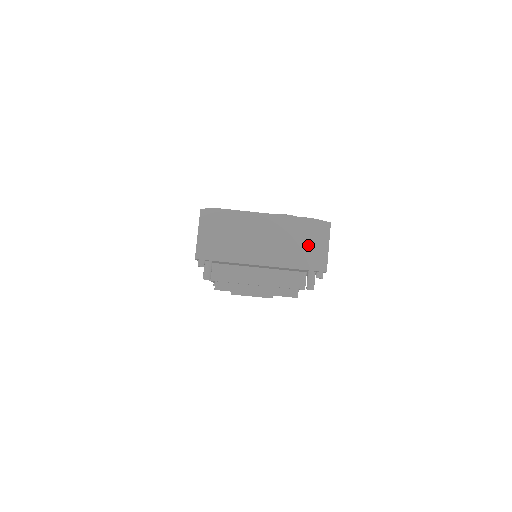
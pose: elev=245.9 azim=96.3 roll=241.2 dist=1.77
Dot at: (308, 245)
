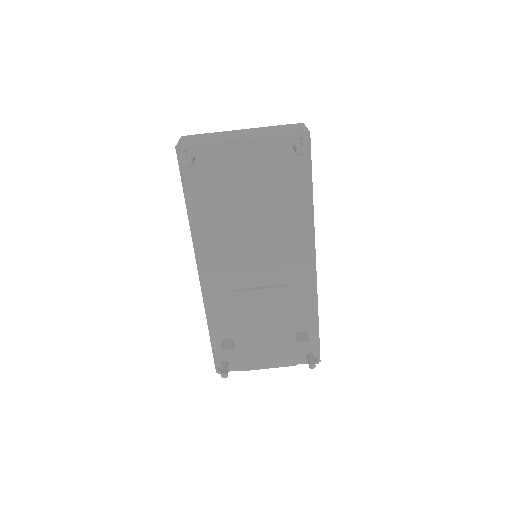
Dot at: (286, 130)
